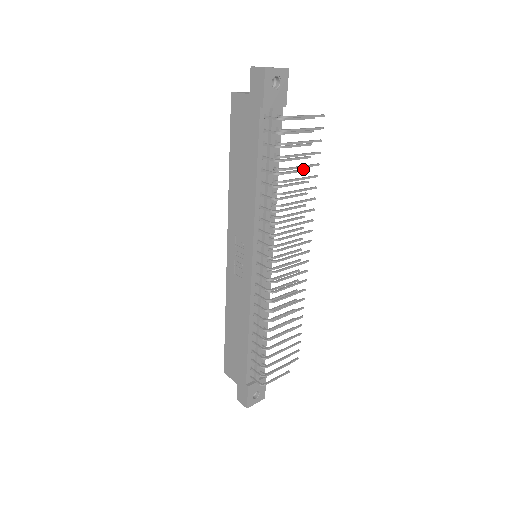
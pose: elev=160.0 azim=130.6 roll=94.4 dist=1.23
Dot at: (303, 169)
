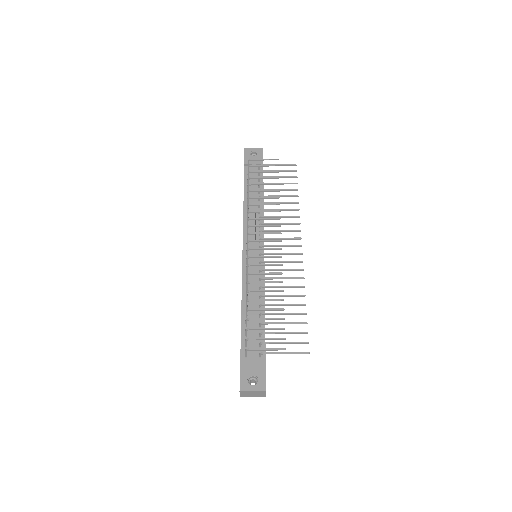
Dot at: (272, 183)
